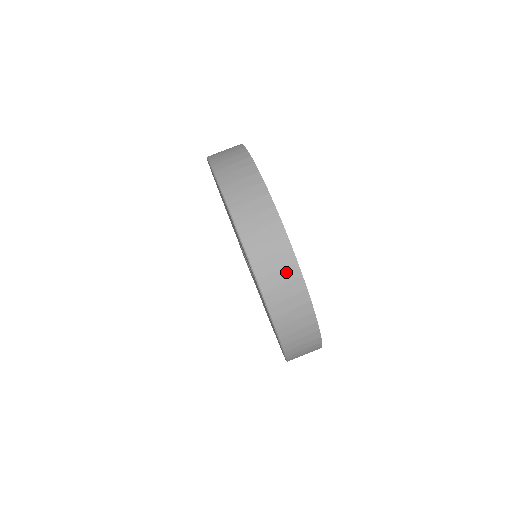
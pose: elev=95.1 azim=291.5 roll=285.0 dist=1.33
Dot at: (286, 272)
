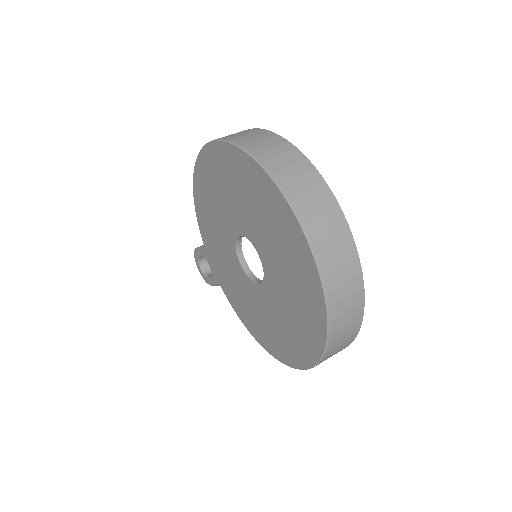
Dot at: (349, 268)
